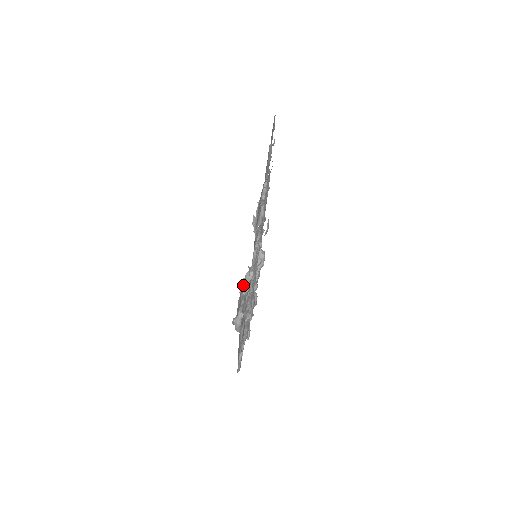
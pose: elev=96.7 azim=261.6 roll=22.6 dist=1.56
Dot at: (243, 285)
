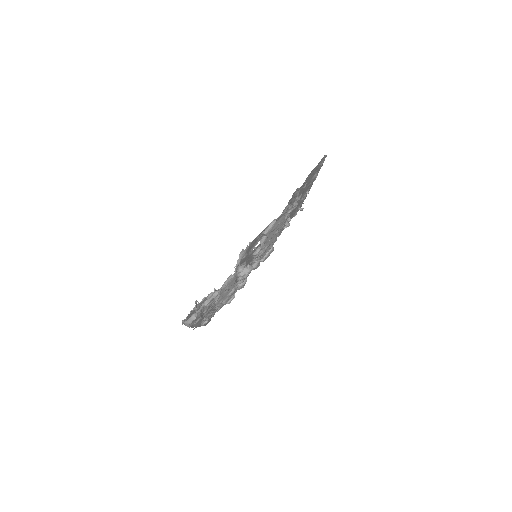
Dot at: (201, 302)
